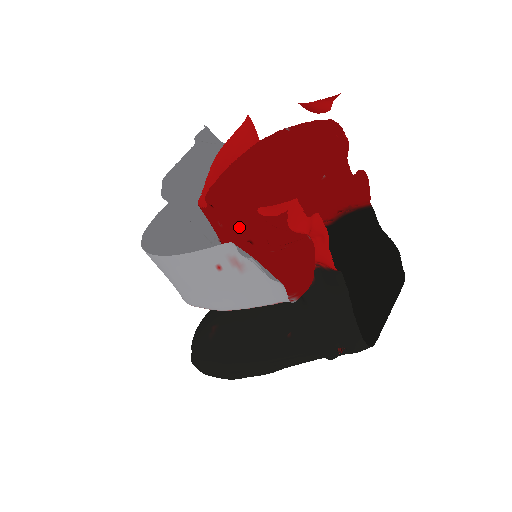
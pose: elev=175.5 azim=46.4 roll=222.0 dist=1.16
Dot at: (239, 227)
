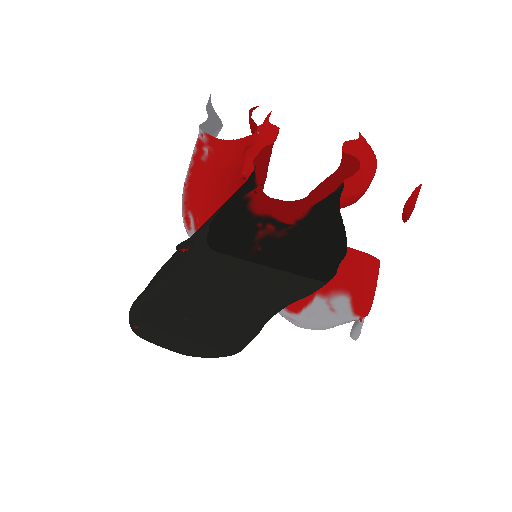
Dot at: occluded
